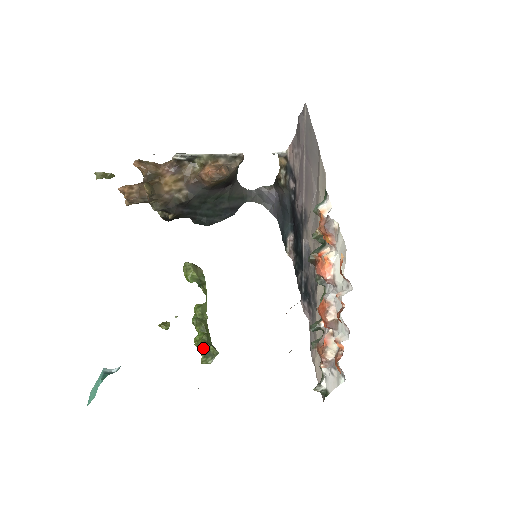
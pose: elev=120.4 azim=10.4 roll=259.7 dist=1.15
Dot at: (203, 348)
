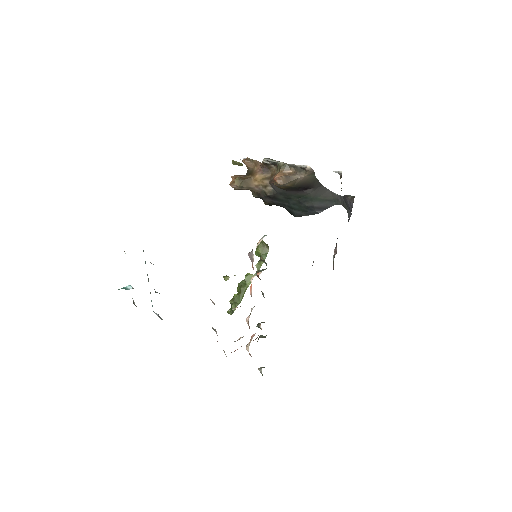
Dot at: (230, 303)
